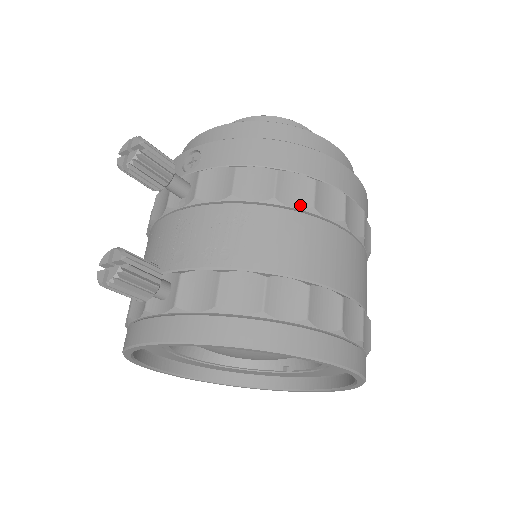
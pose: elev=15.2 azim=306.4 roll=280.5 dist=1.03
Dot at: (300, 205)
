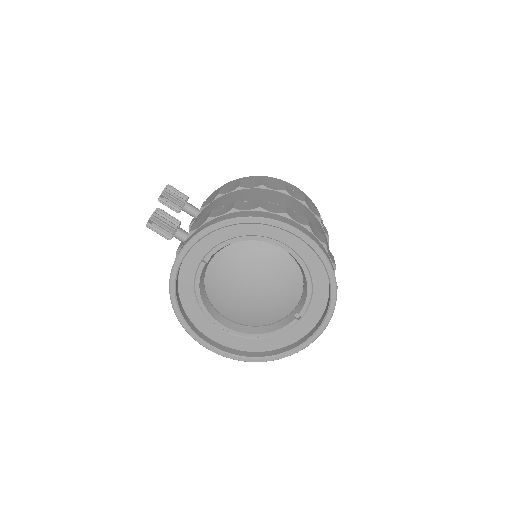
Dot at: (255, 187)
